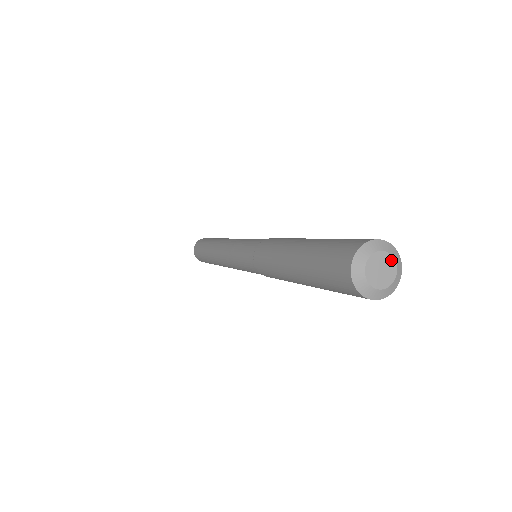
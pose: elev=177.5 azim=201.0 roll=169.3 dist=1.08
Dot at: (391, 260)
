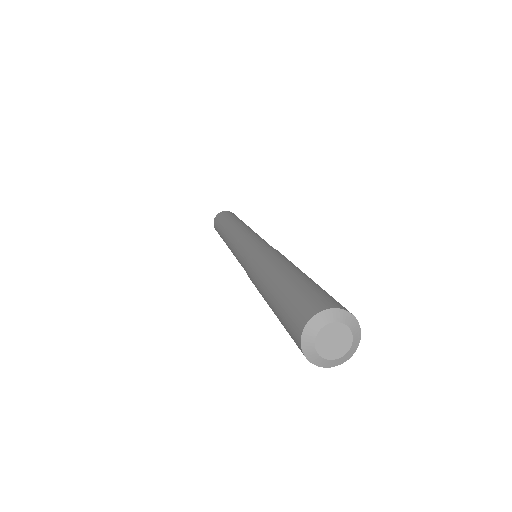
Dot at: (339, 326)
